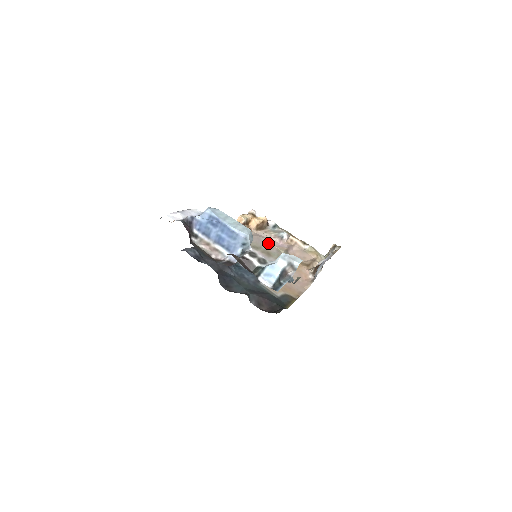
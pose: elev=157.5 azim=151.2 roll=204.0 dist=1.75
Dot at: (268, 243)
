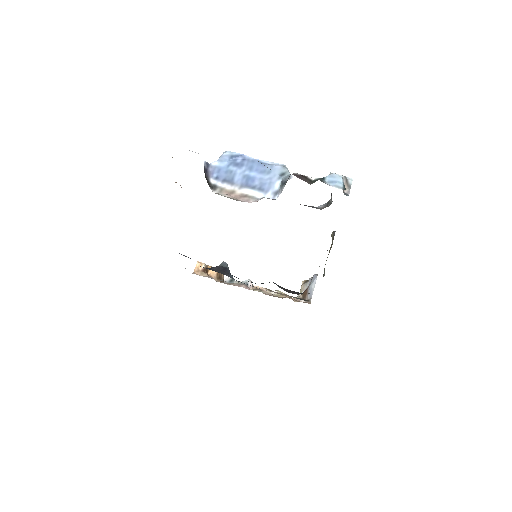
Dot at: occluded
